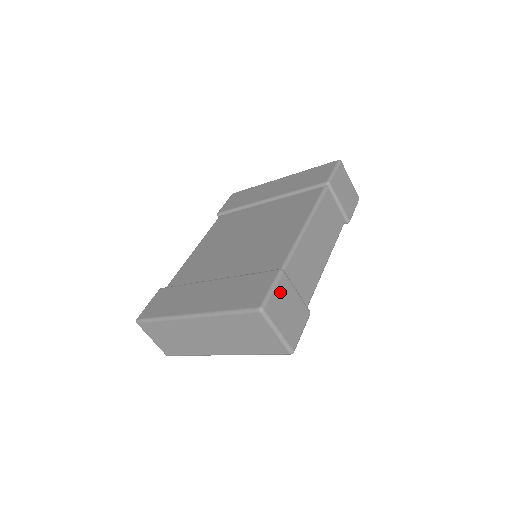
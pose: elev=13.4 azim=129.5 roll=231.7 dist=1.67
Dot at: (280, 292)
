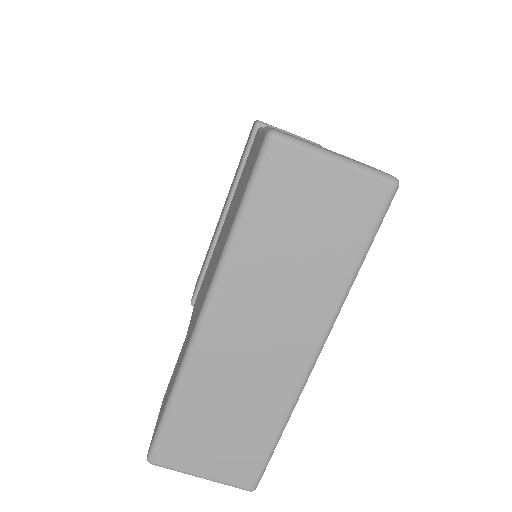
Dot at: occluded
